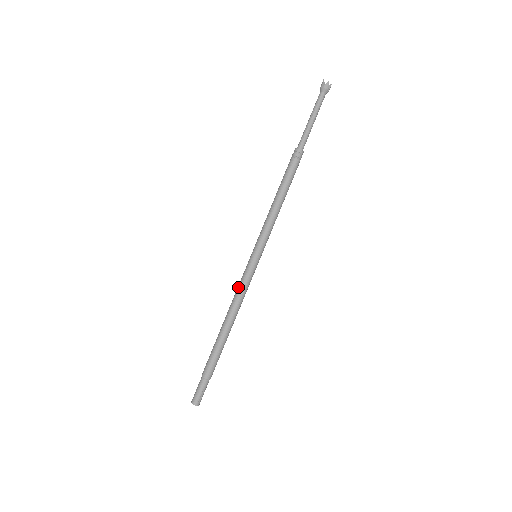
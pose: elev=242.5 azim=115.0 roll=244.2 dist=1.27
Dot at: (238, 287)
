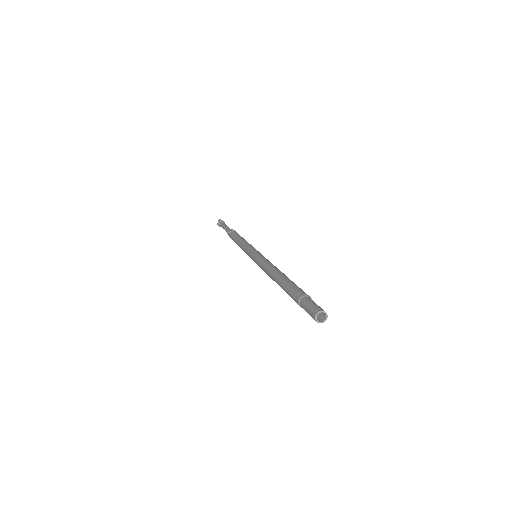
Dot at: (260, 266)
